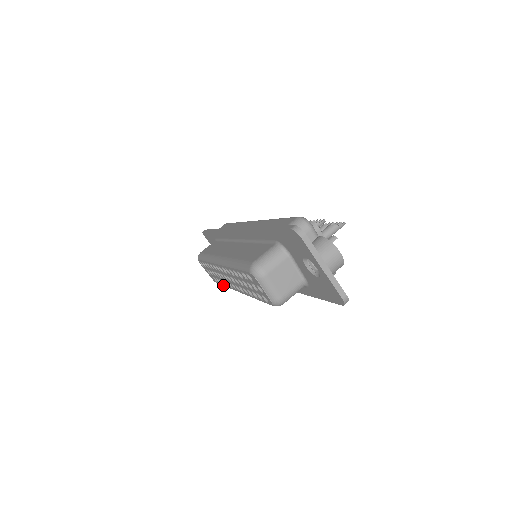
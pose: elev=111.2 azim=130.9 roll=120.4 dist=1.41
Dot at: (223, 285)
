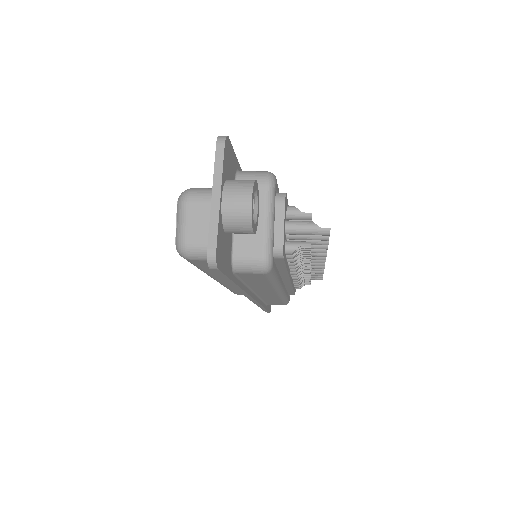
Dot at: occluded
